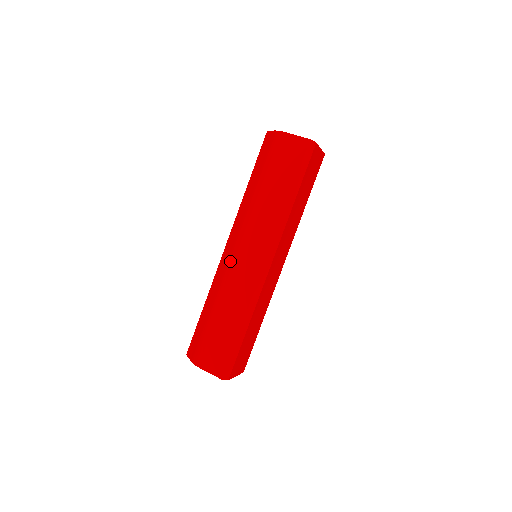
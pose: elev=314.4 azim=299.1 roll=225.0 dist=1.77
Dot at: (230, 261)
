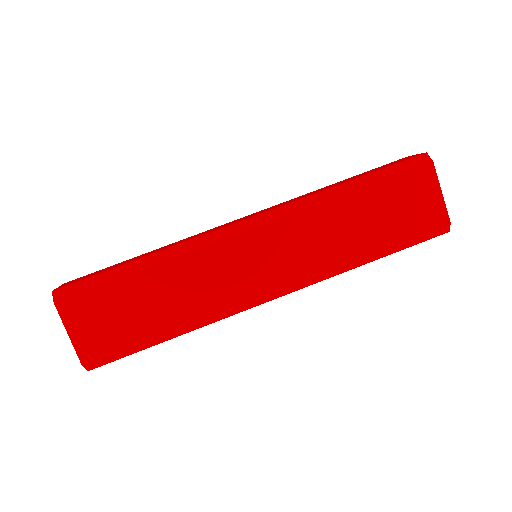
Dot at: occluded
